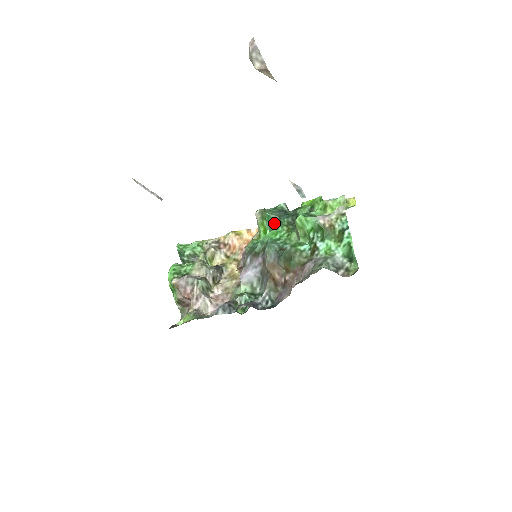
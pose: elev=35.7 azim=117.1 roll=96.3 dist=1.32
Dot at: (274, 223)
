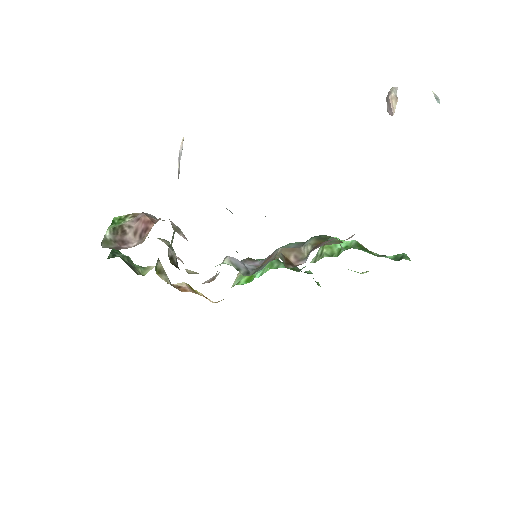
Dot at: (275, 265)
